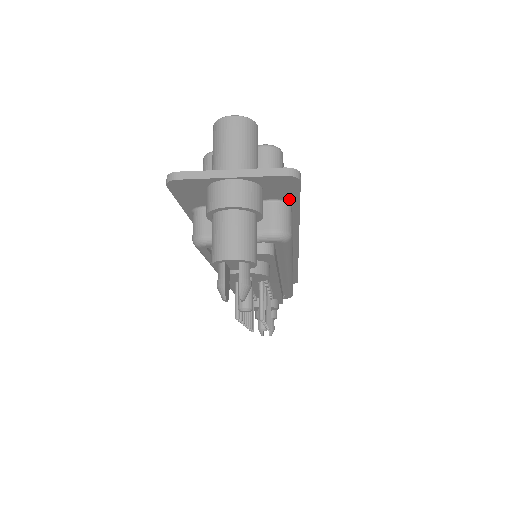
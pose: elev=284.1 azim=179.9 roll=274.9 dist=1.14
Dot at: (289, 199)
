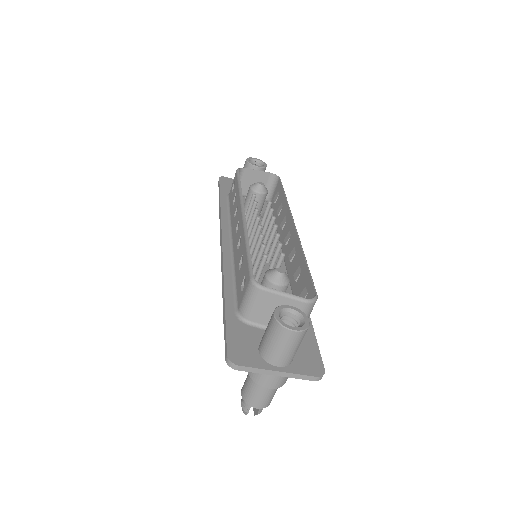
Dot at: occluded
